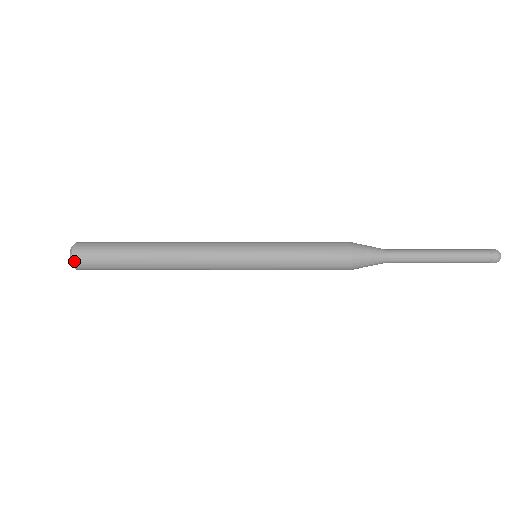
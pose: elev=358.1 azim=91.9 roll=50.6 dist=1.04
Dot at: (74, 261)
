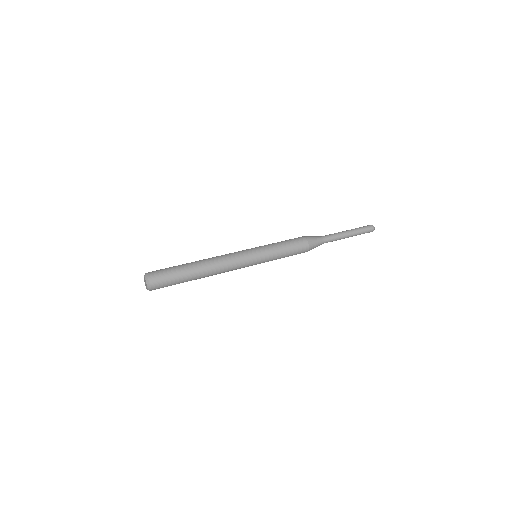
Dot at: (151, 286)
